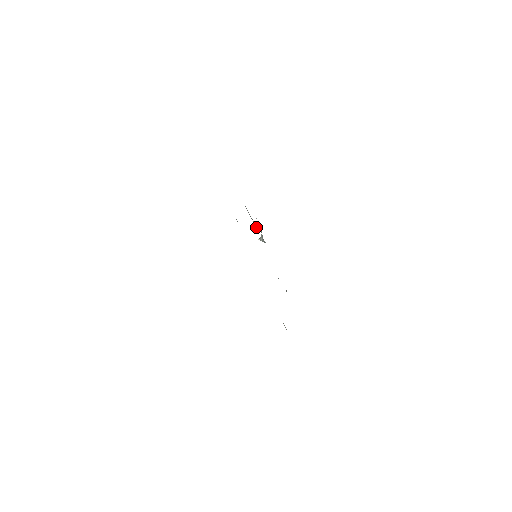
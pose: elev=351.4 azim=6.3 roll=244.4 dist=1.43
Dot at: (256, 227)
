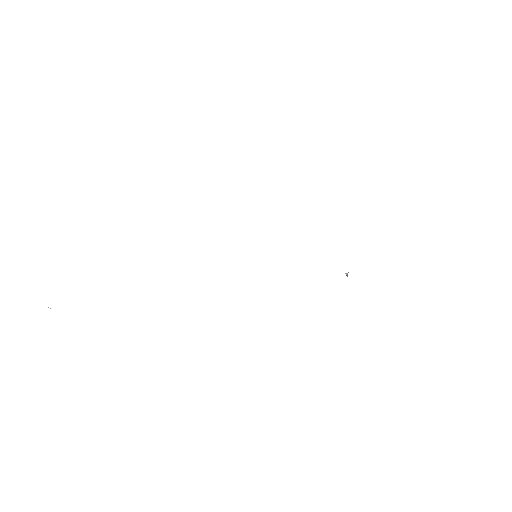
Dot at: occluded
